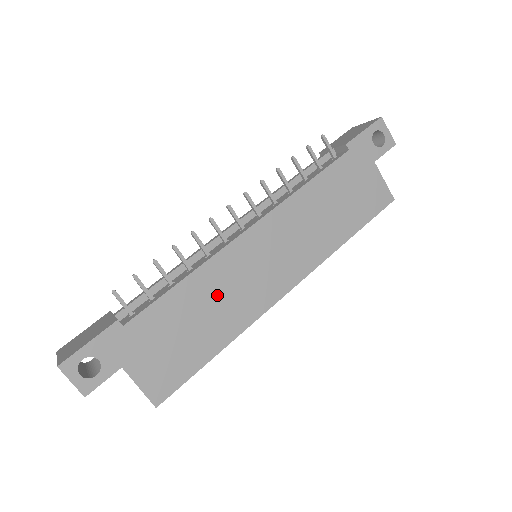
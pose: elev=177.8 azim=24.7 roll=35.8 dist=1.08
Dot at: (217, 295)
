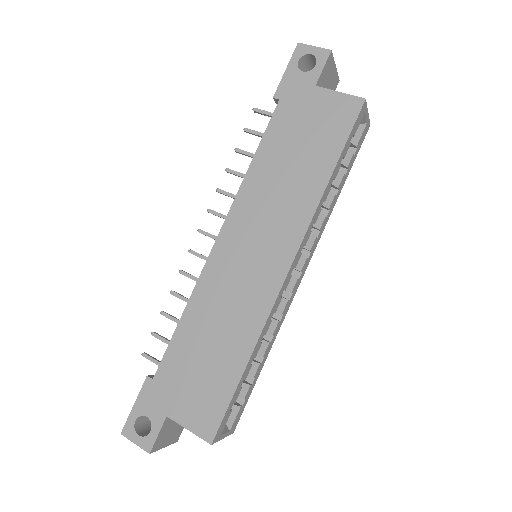
Dot at: (218, 313)
